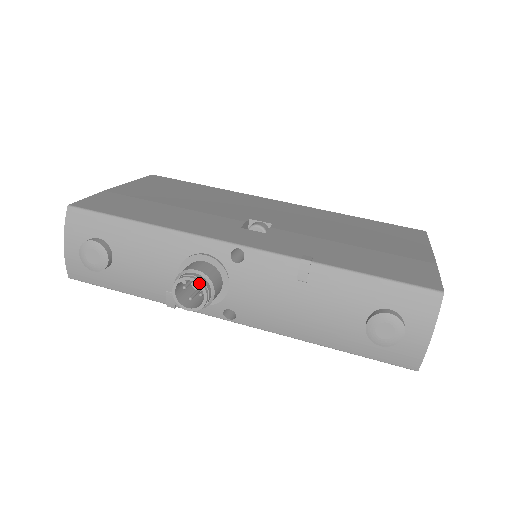
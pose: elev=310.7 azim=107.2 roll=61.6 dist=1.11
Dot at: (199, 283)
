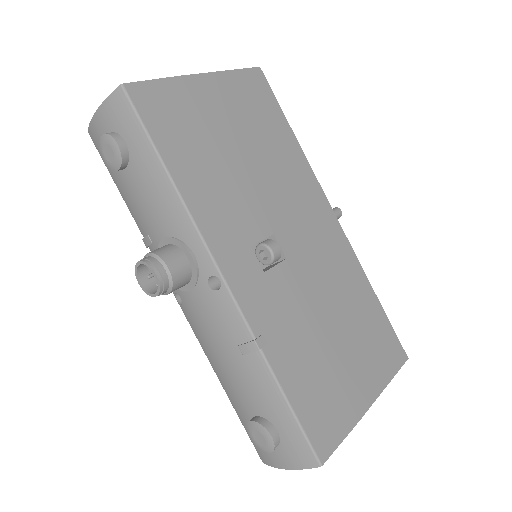
Dot at: (159, 284)
